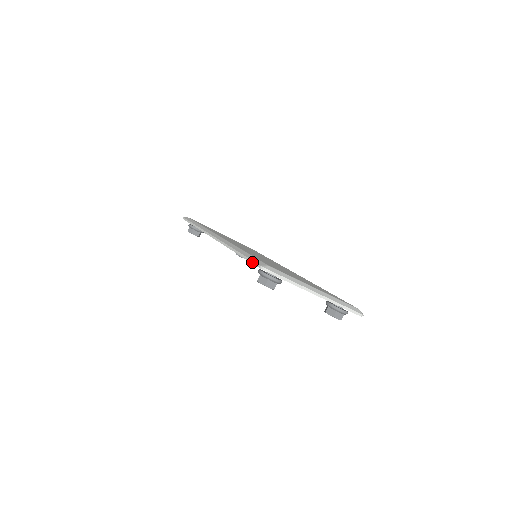
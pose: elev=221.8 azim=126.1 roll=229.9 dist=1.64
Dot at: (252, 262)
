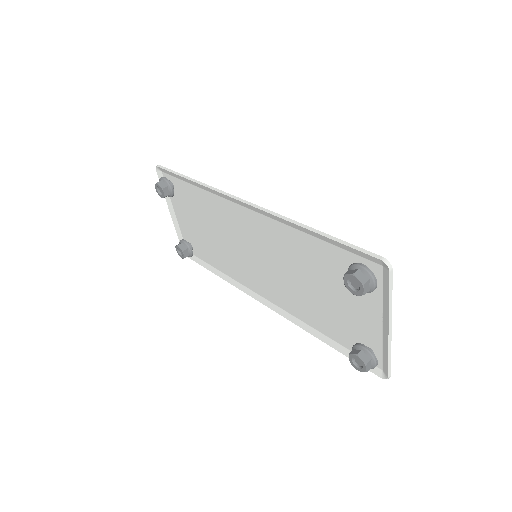
Dot at: (360, 249)
